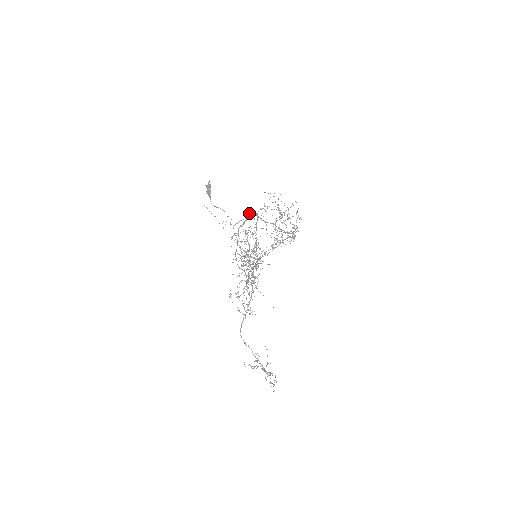
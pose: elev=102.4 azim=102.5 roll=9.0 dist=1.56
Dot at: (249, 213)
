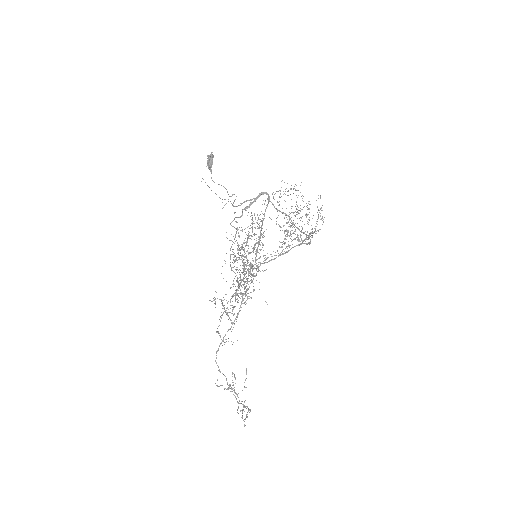
Dot at: (259, 193)
